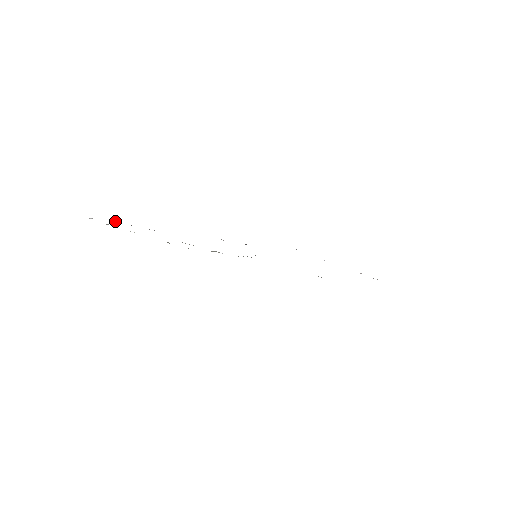
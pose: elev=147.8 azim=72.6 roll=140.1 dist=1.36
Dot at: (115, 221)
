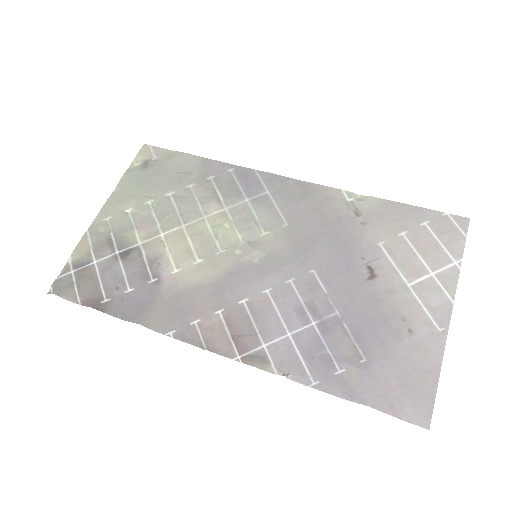
Dot at: (77, 301)
